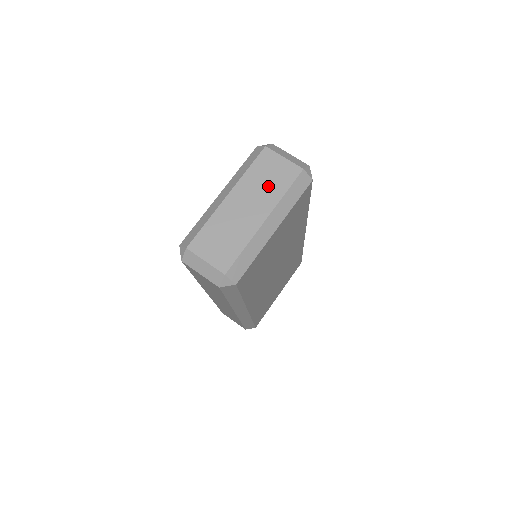
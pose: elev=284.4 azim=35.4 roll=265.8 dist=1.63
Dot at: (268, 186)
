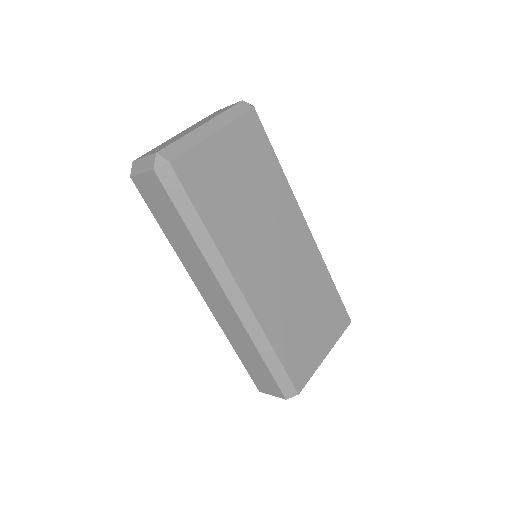
Dot at: occluded
